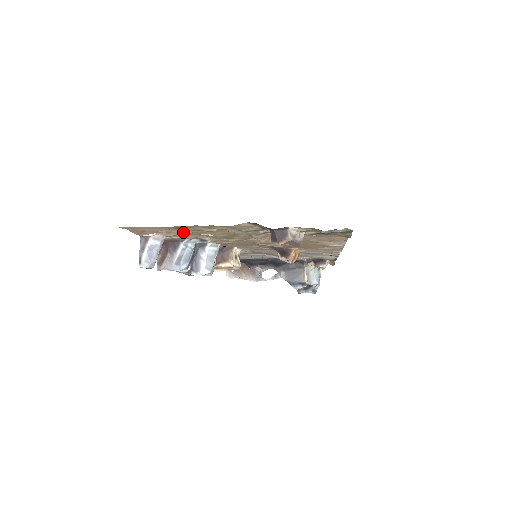
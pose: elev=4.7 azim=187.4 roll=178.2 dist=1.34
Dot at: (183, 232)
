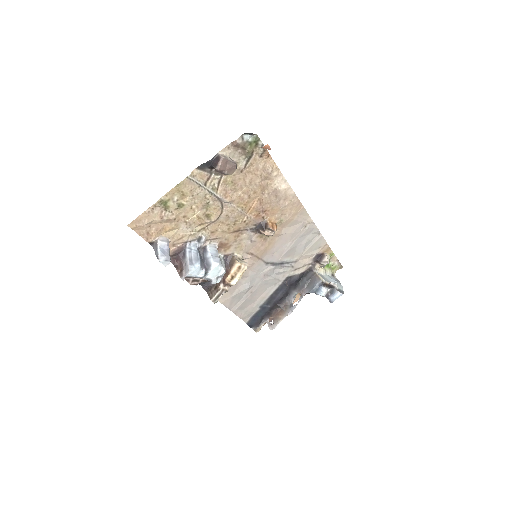
Dot at: (171, 214)
